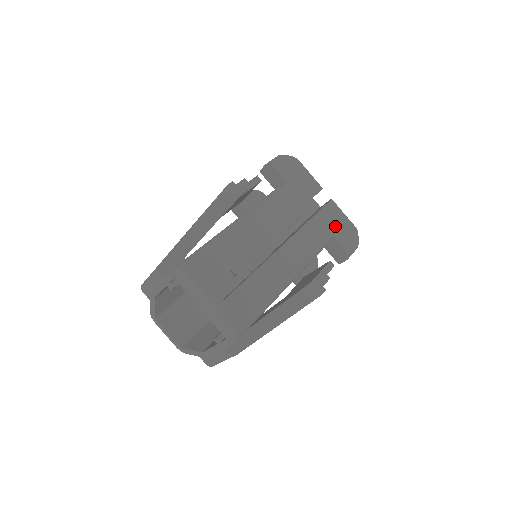
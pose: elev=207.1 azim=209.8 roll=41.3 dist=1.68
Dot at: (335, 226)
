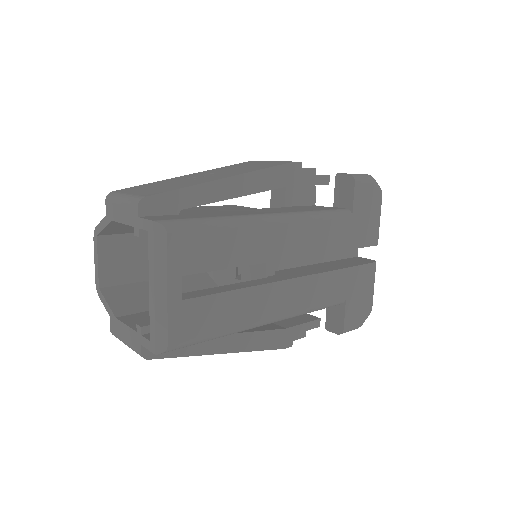
Dot at: (356, 293)
